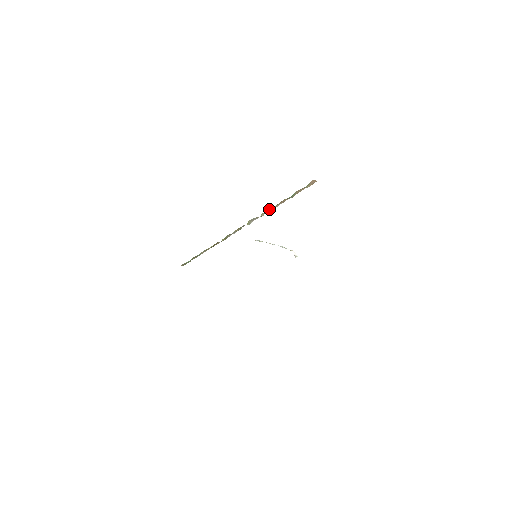
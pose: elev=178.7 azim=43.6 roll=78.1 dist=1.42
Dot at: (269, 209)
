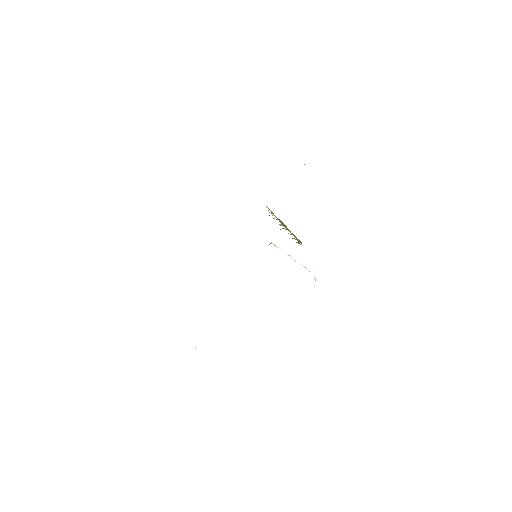
Dot at: occluded
